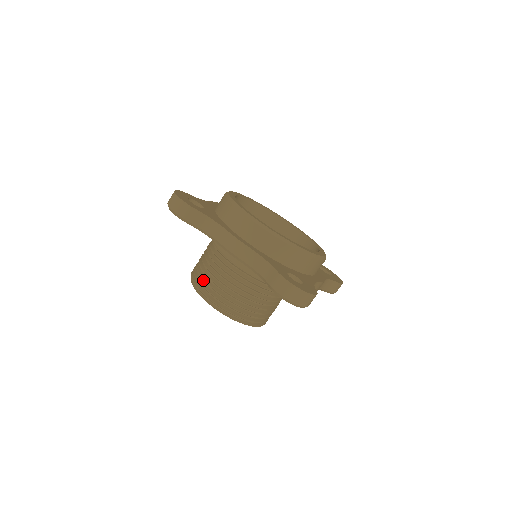
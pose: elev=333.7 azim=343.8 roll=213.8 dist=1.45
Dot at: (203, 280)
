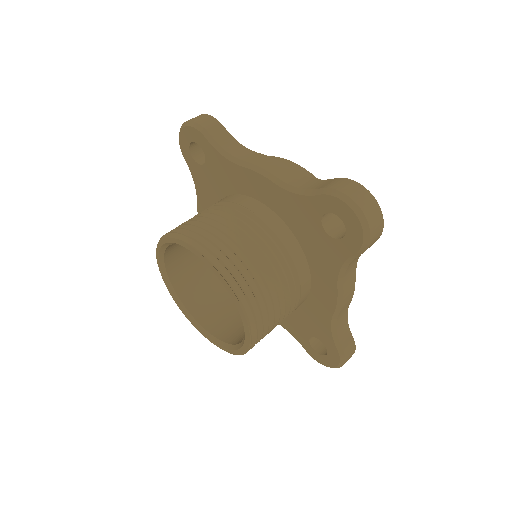
Dot at: occluded
